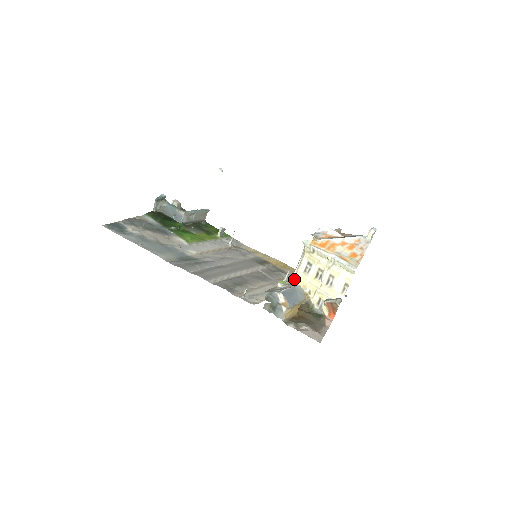
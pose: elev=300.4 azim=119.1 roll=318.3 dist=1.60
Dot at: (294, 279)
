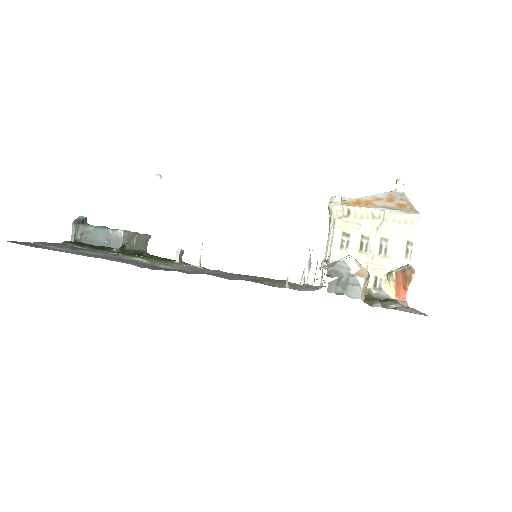
Dot at: occluded
